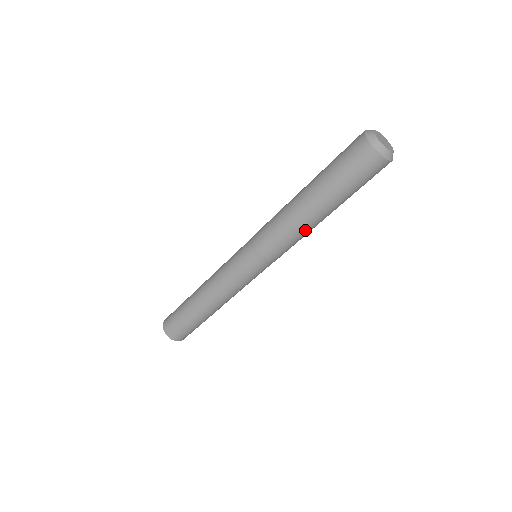
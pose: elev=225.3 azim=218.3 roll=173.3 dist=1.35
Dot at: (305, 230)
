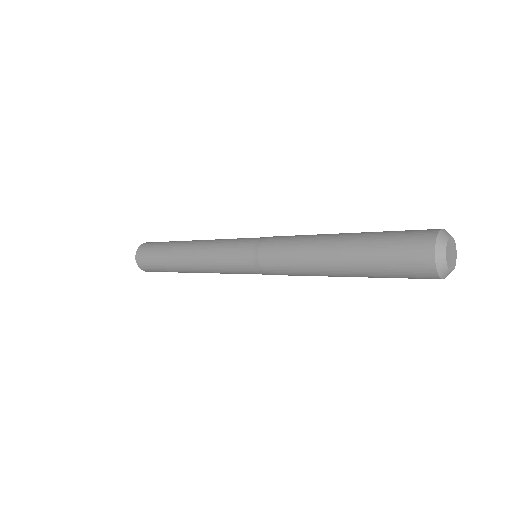
Dot at: occluded
